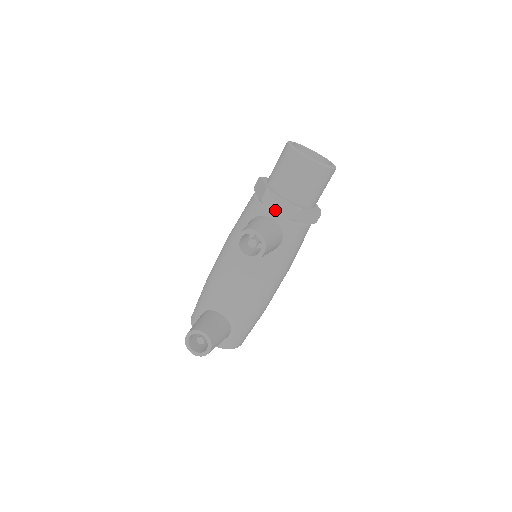
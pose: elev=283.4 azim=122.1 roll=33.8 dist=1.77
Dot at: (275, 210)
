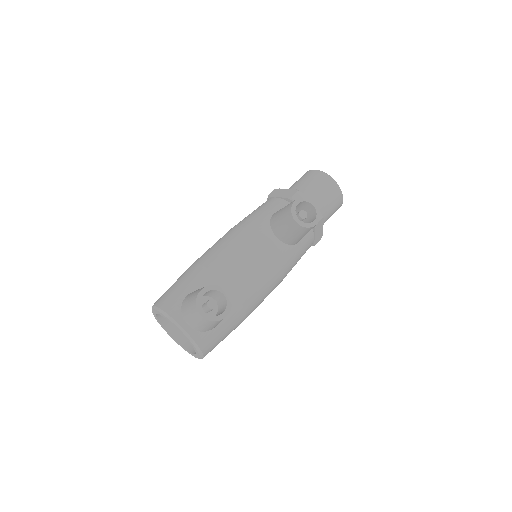
Dot at: occluded
